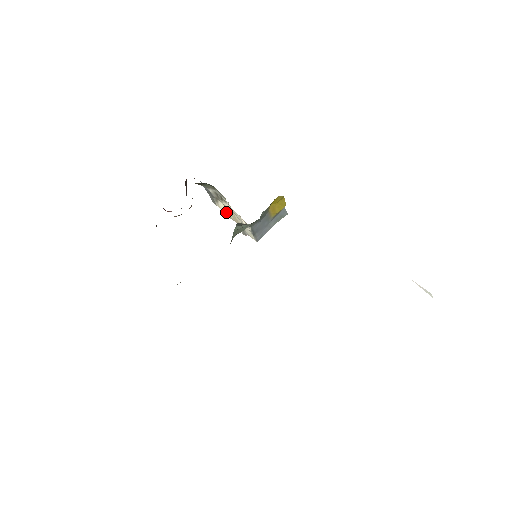
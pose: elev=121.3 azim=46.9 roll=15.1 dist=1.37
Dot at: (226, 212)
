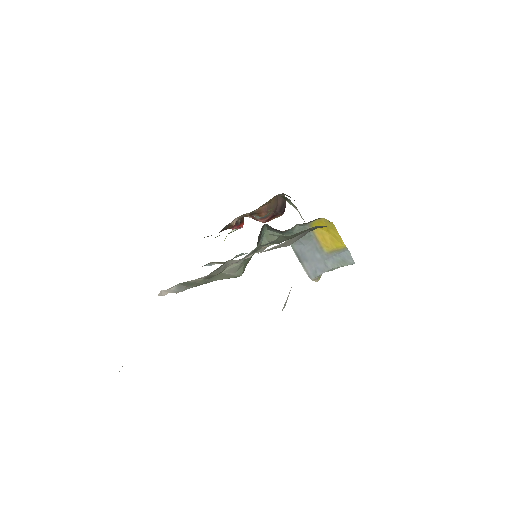
Dot at: occluded
